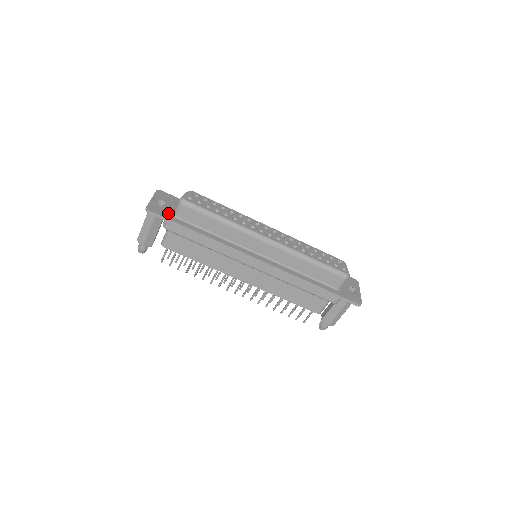
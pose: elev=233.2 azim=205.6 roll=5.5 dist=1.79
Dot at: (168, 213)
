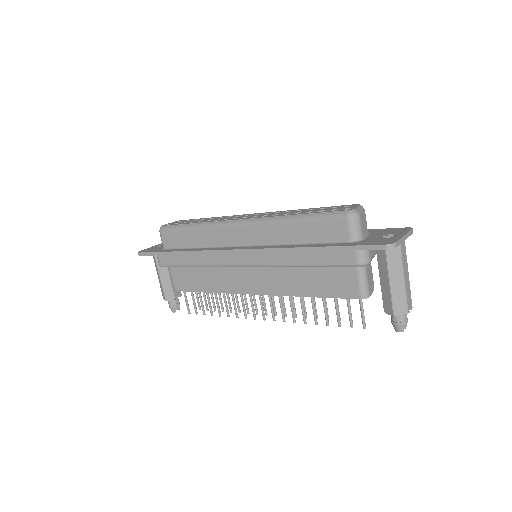
Dot at: (158, 249)
